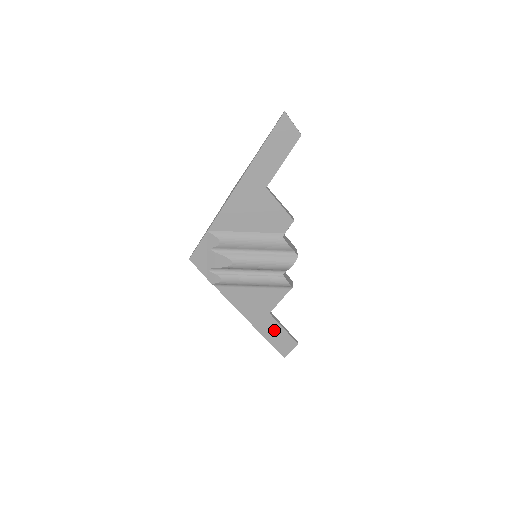
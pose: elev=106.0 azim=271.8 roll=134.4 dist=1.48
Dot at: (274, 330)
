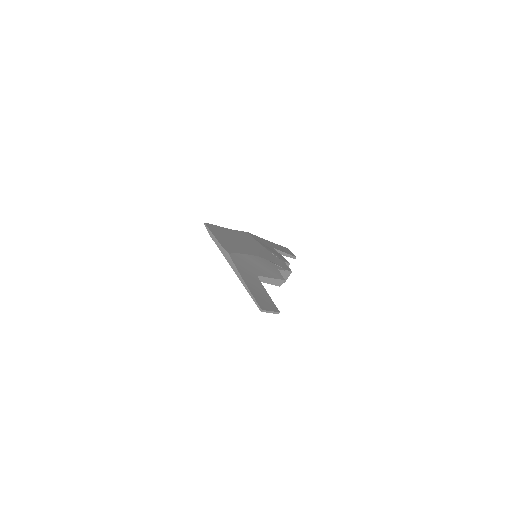
Dot at: occluded
